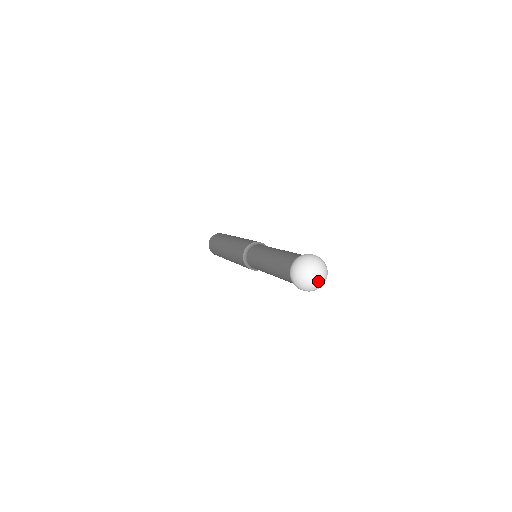
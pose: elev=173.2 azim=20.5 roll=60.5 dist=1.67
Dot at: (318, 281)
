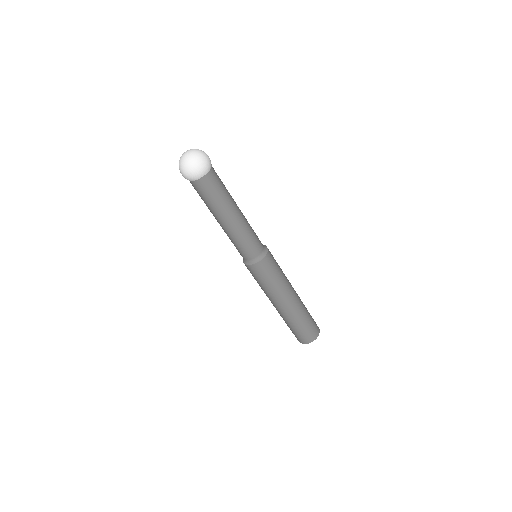
Dot at: (186, 156)
